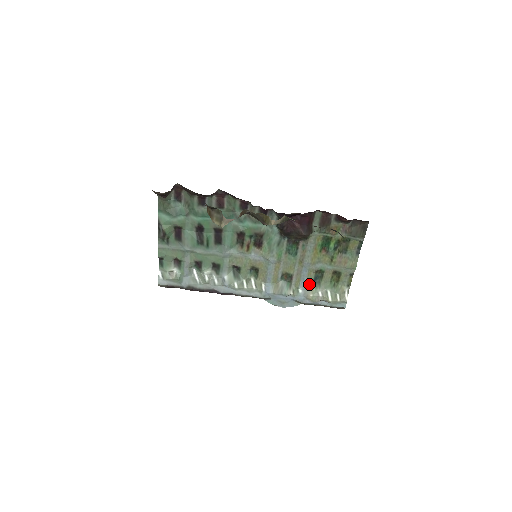
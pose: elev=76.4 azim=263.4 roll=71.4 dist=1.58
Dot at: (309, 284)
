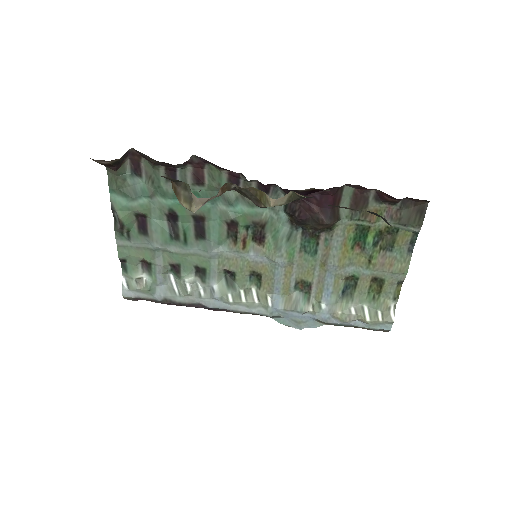
Dot at: (336, 296)
